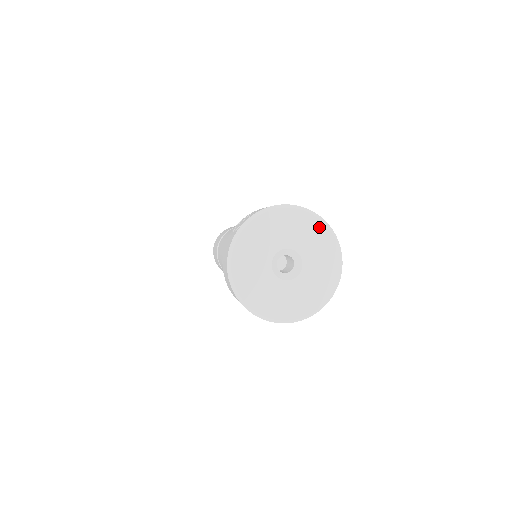
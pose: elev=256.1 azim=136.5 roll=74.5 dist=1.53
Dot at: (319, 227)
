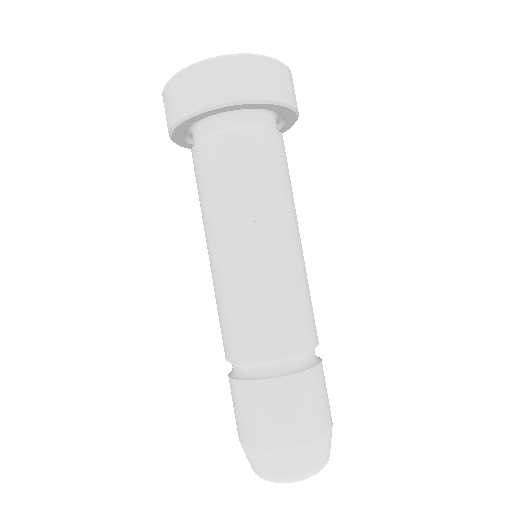
Dot at: occluded
